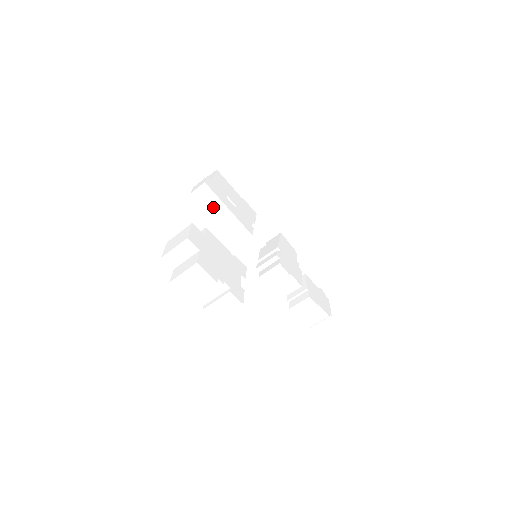
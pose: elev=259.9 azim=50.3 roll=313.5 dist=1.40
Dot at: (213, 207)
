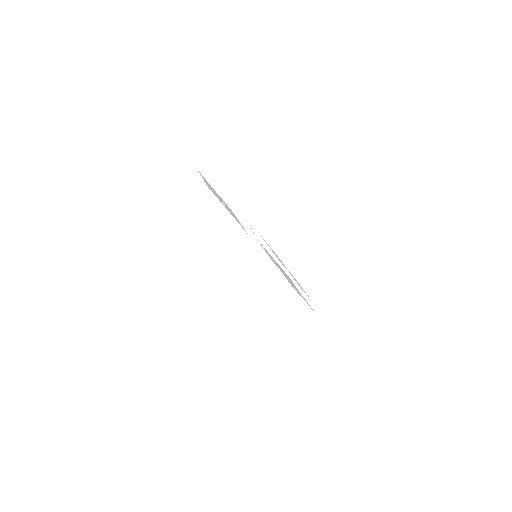
Dot at: (214, 212)
